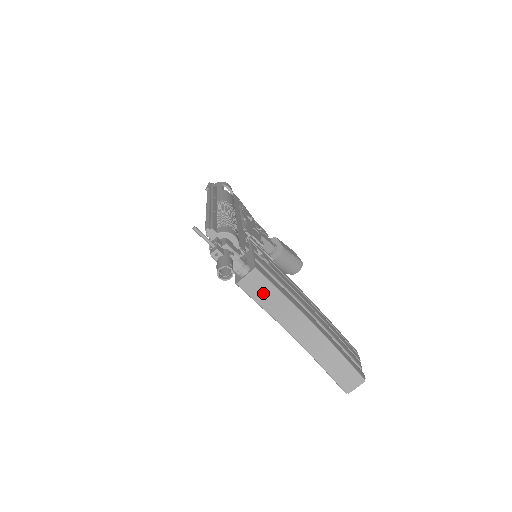
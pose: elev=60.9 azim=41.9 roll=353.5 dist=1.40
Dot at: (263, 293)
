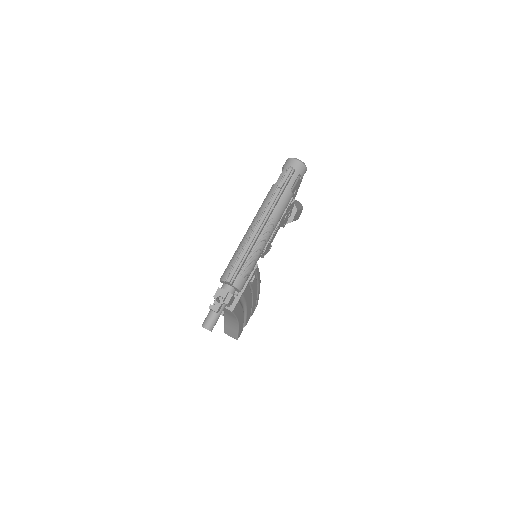
Dot at: (226, 310)
